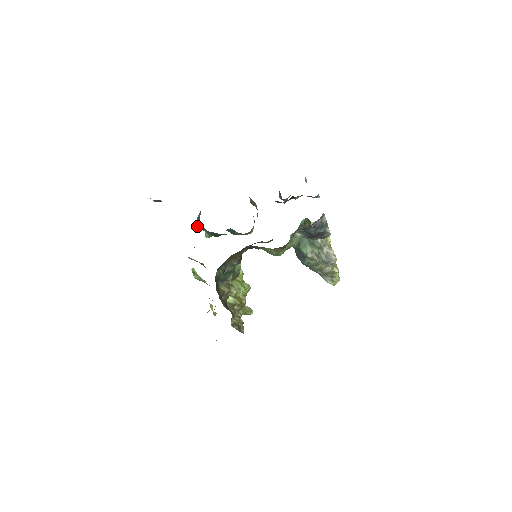
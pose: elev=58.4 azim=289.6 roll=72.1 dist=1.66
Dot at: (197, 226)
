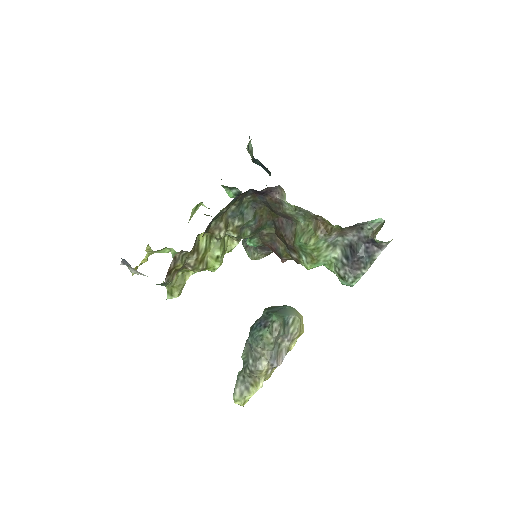
Dot at: occluded
